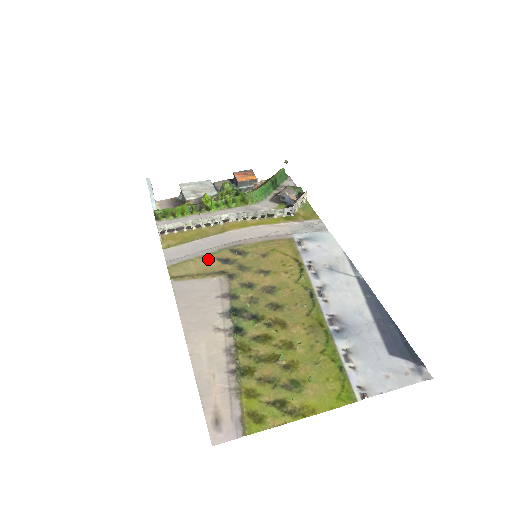
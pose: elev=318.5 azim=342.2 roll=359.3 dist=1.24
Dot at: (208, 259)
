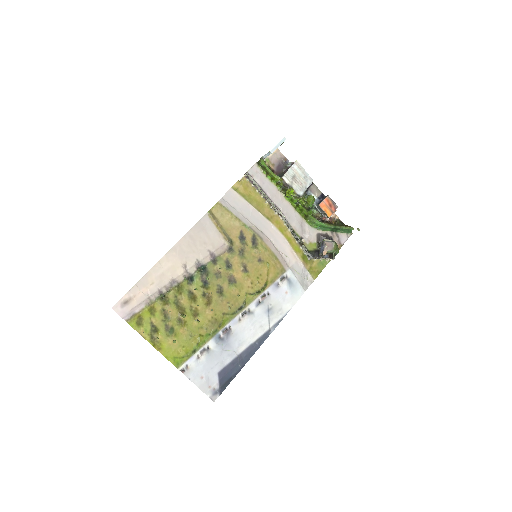
Dot at: (238, 225)
